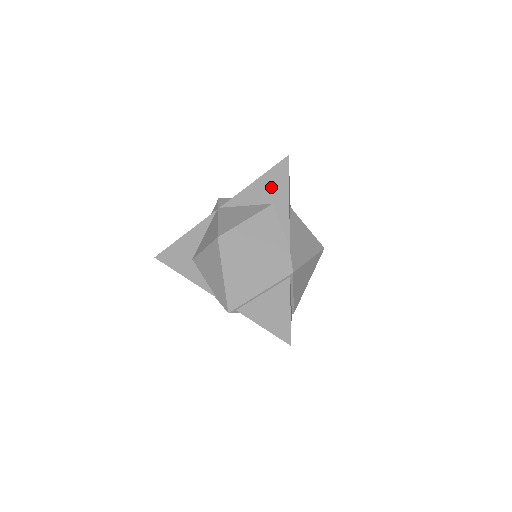
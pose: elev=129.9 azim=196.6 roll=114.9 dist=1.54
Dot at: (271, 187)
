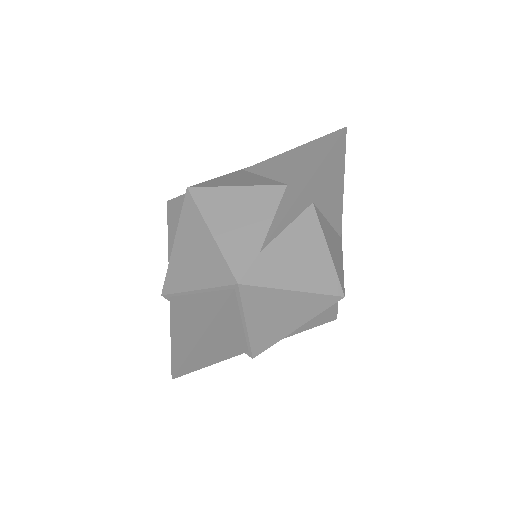
Dot at: (300, 162)
